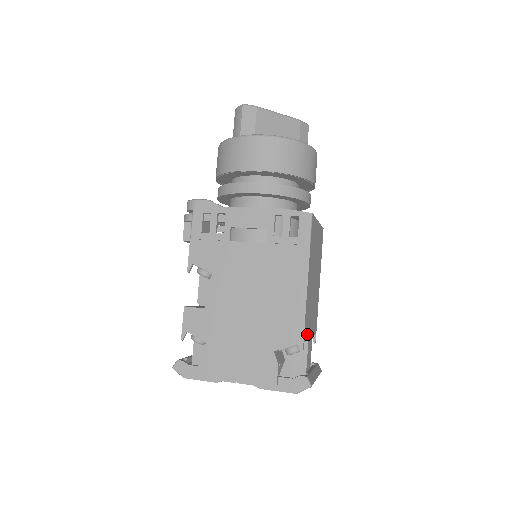
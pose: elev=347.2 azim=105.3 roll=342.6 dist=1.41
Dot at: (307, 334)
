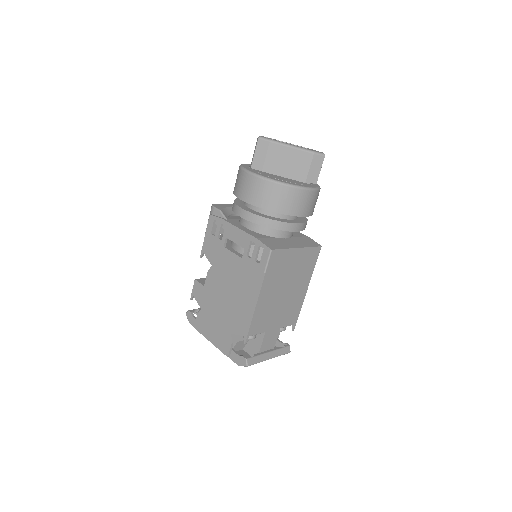
Dot at: (261, 330)
